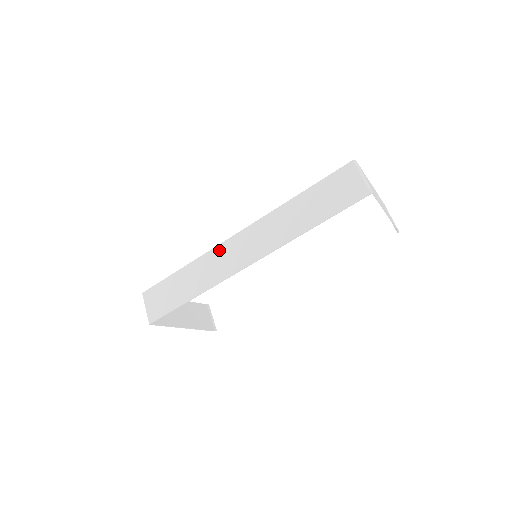
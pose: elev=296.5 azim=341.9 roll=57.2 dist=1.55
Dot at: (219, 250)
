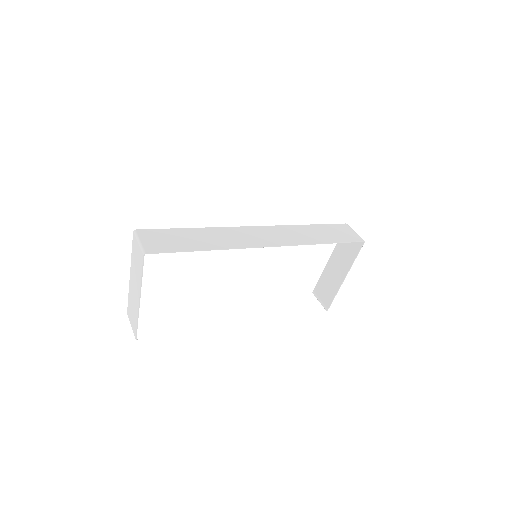
Dot at: (238, 229)
